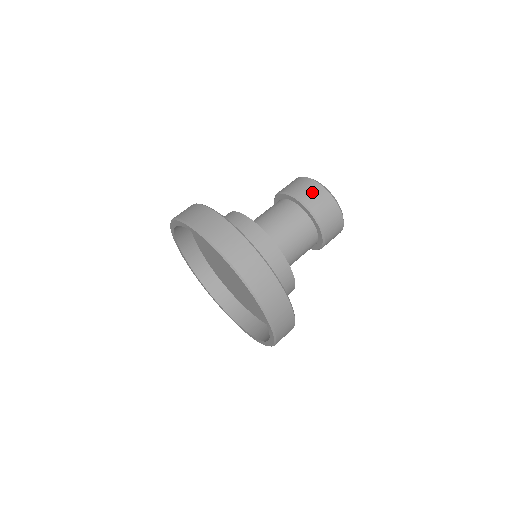
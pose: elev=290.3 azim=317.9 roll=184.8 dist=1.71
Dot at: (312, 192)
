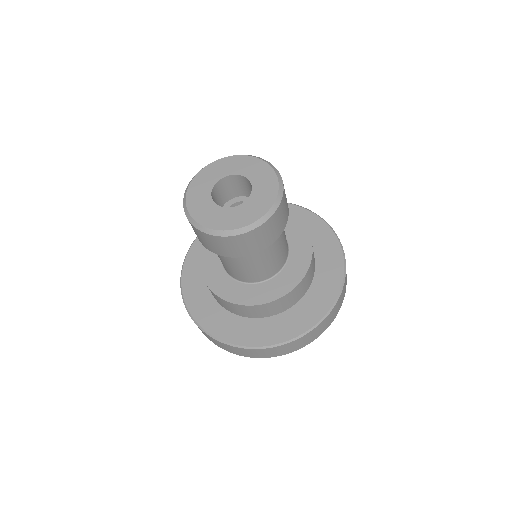
Dot at: (233, 247)
